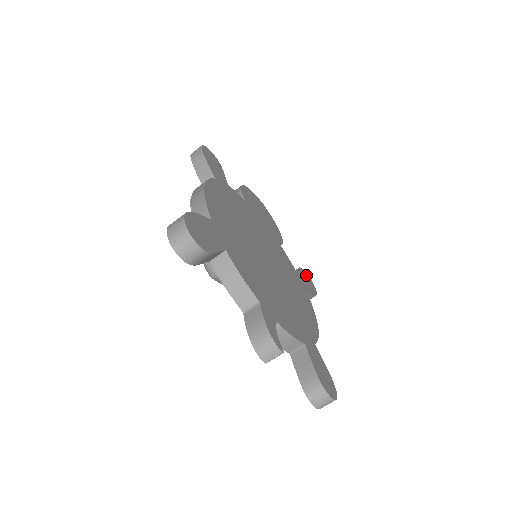
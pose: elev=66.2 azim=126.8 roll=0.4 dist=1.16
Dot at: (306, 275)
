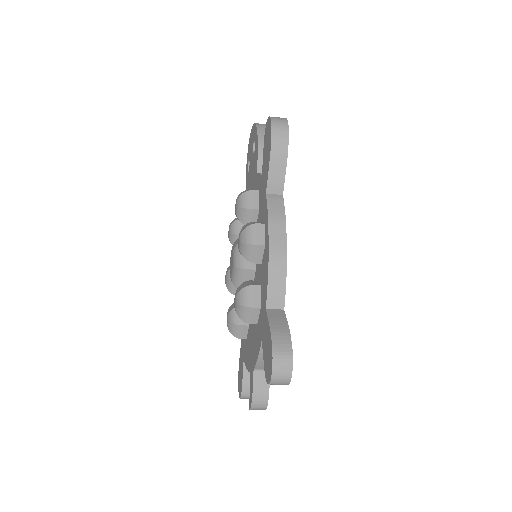
Dot at: occluded
